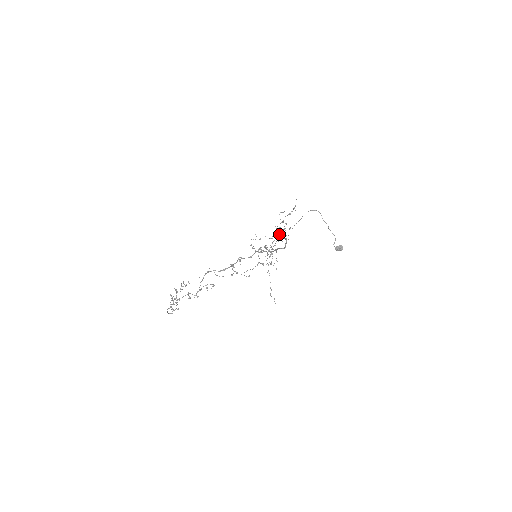
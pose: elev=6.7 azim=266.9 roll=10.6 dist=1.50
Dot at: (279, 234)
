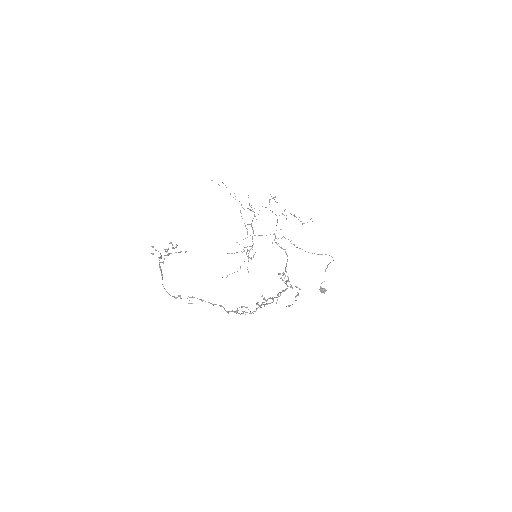
Dot at: (274, 234)
